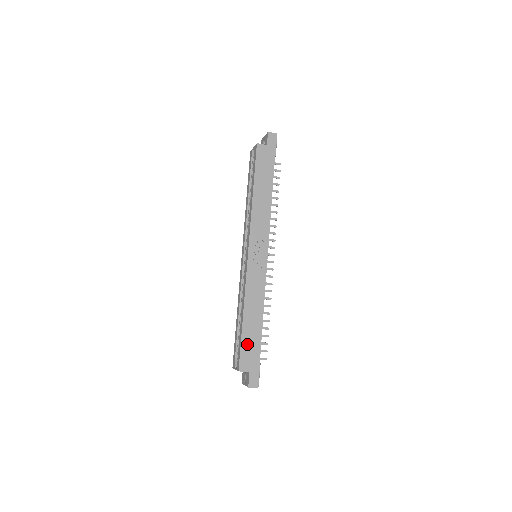
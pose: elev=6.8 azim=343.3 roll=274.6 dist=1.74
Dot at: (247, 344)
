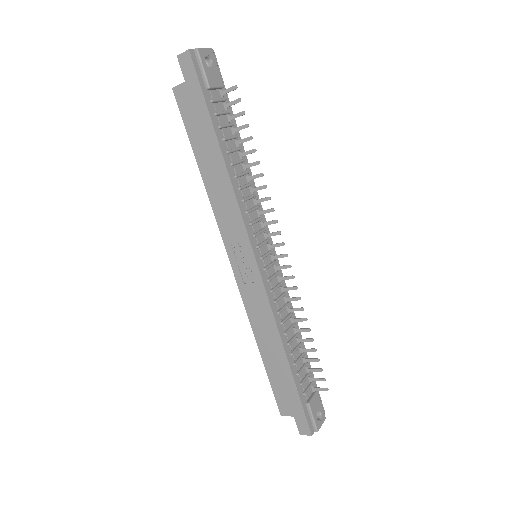
Dot at: (278, 383)
